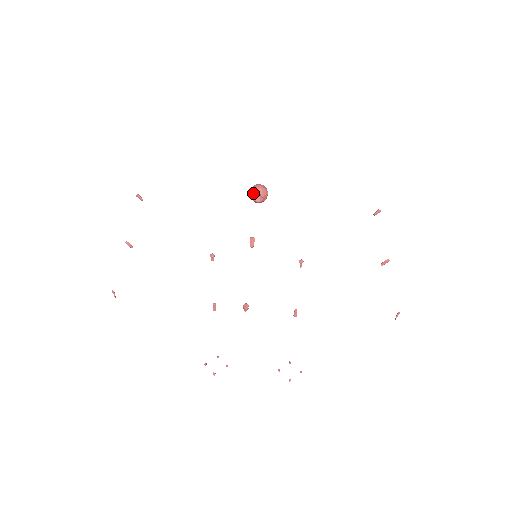
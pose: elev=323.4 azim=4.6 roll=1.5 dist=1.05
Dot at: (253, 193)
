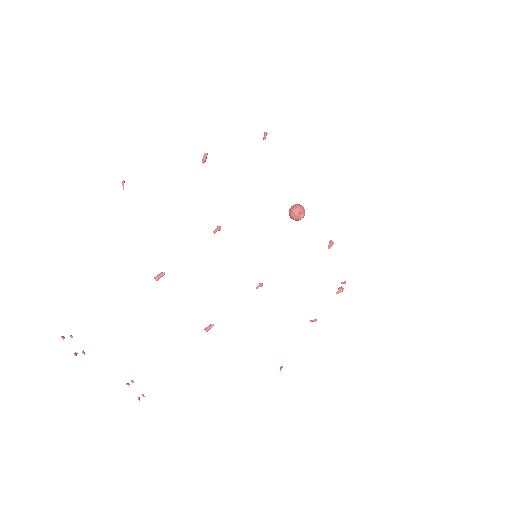
Dot at: (301, 209)
